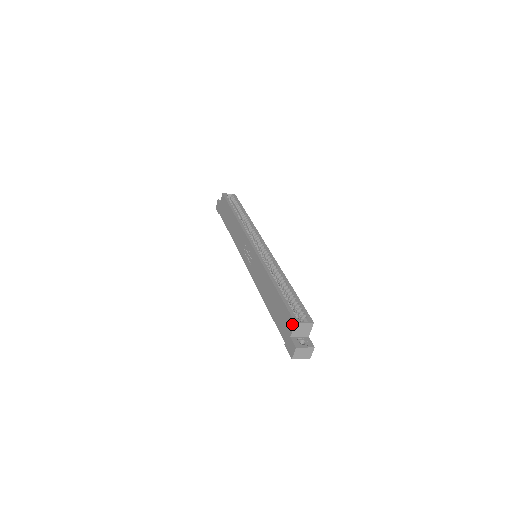
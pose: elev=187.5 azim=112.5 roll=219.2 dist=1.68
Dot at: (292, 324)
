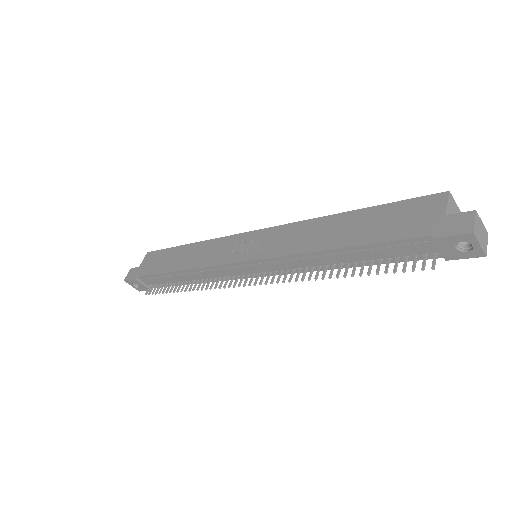
Dot at: (440, 198)
